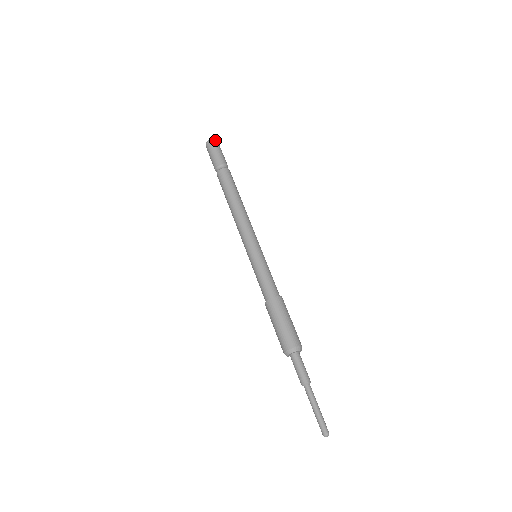
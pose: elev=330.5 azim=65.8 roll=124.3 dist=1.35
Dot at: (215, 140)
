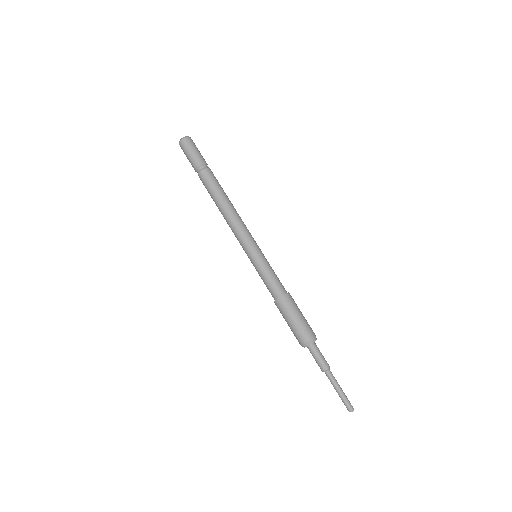
Dot at: (186, 139)
